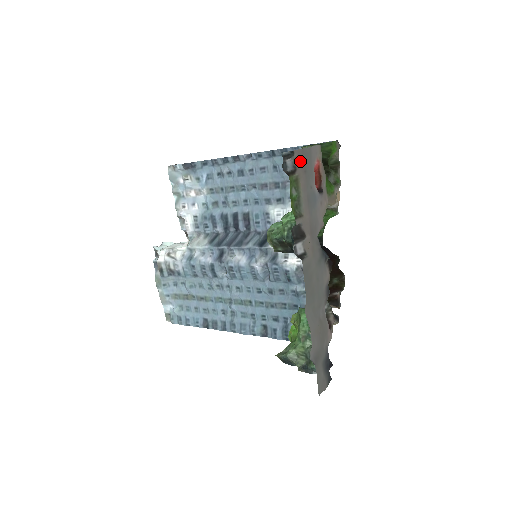
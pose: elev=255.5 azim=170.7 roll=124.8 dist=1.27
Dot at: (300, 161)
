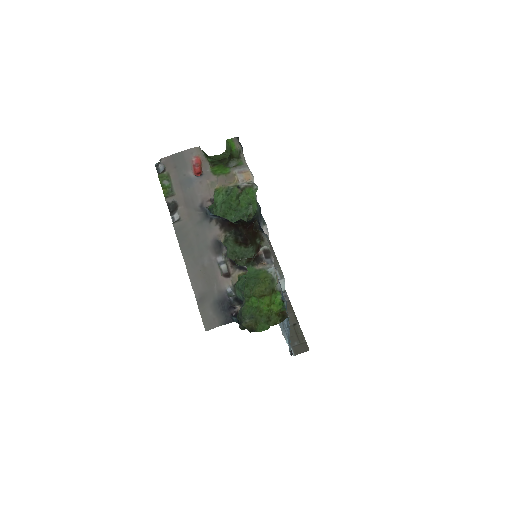
Dot at: (170, 163)
